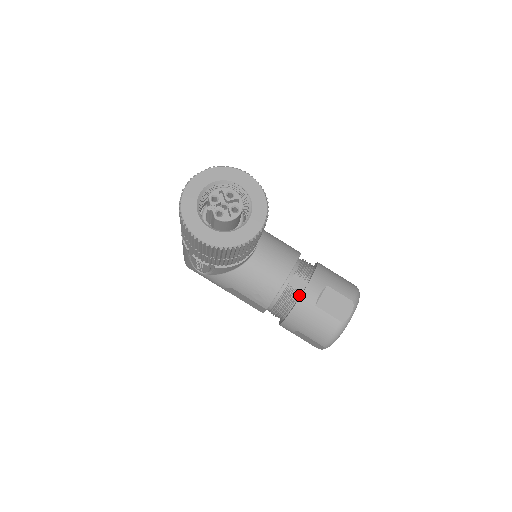
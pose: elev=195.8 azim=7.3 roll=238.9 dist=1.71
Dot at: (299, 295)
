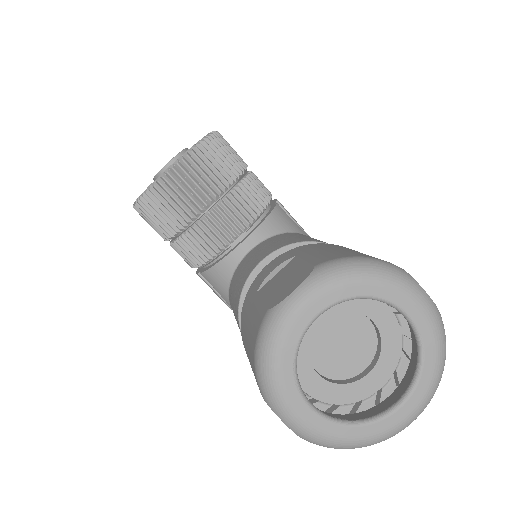
Dot at: occluded
